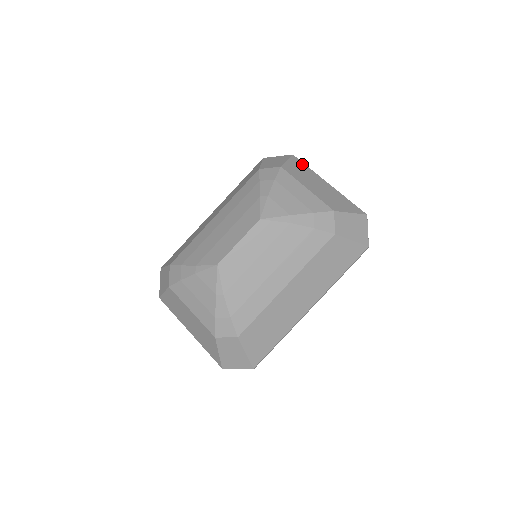
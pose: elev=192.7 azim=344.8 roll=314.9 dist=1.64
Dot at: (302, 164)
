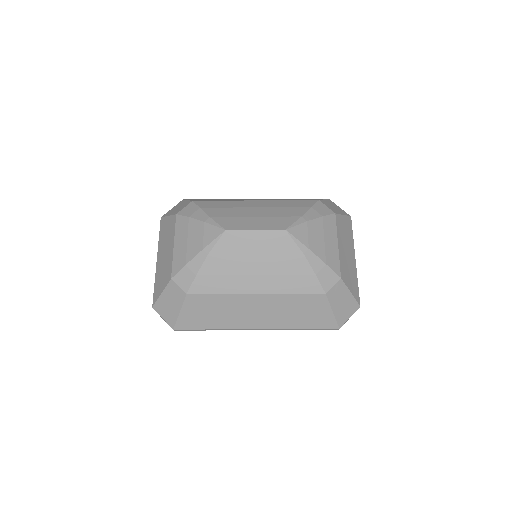
Dot at: (351, 228)
